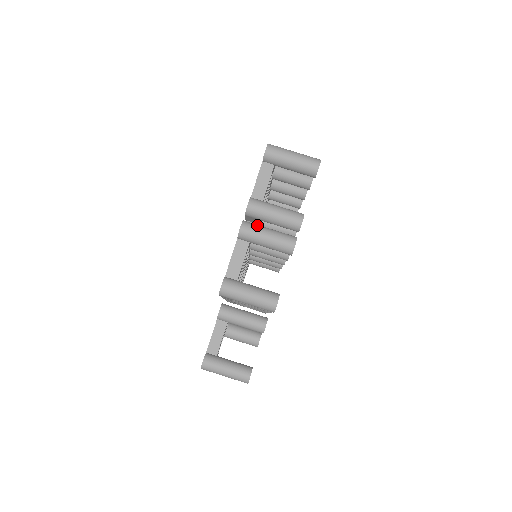
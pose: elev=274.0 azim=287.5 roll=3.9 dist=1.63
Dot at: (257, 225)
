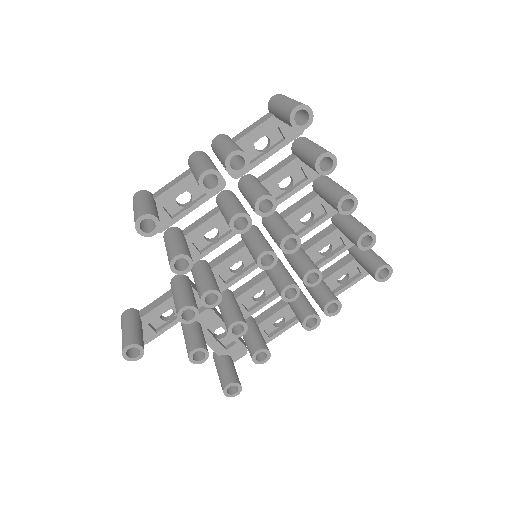
Dot at: (206, 156)
